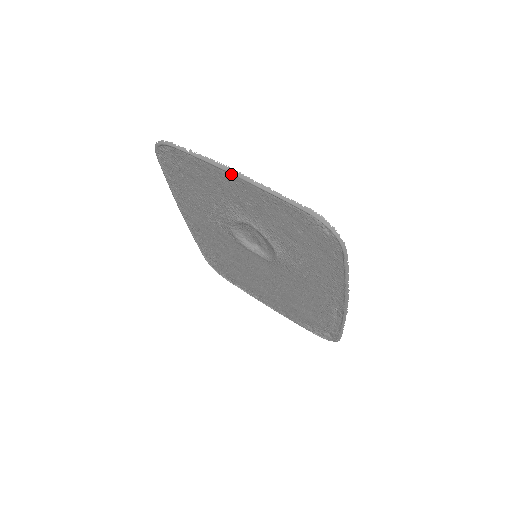
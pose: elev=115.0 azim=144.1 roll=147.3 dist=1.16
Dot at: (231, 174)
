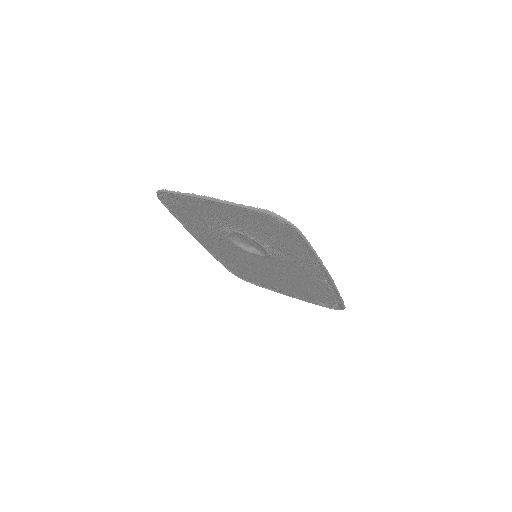
Dot at: (208, 200)
